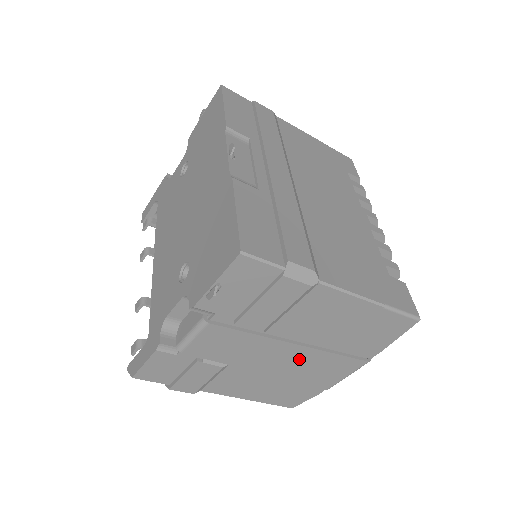
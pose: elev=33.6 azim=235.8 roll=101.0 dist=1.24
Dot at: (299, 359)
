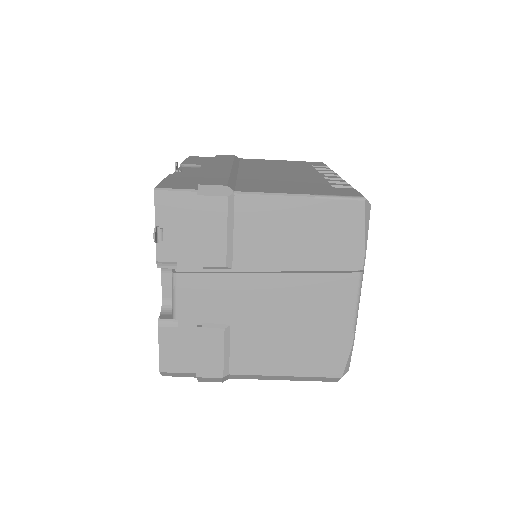
Dot at: (286, 293)
